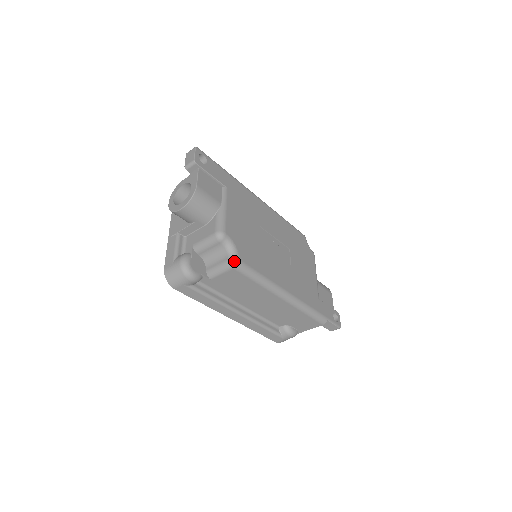
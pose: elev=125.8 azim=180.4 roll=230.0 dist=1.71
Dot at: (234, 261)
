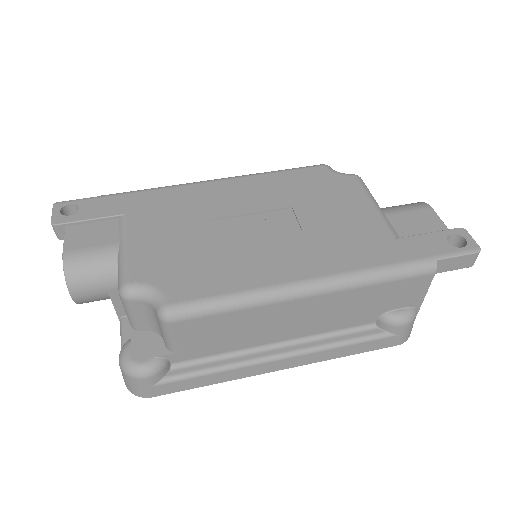
Dot at: (161, 313)
